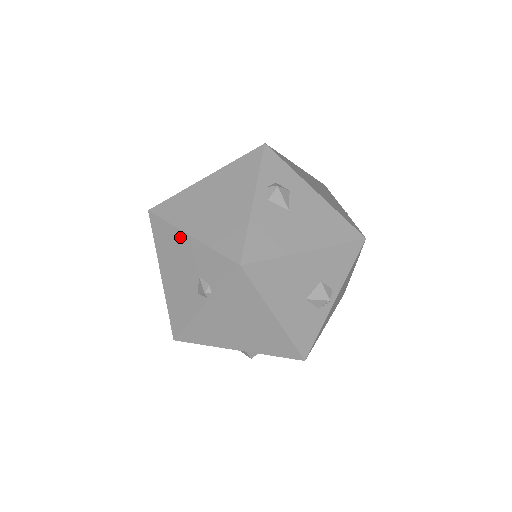
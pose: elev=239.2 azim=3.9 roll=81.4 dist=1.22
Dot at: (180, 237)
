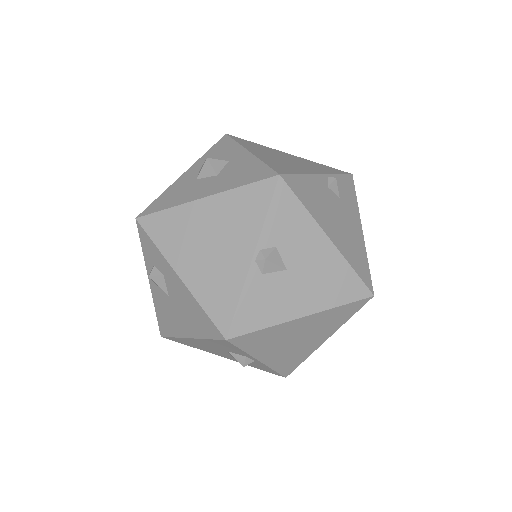
Dot at: occluded
